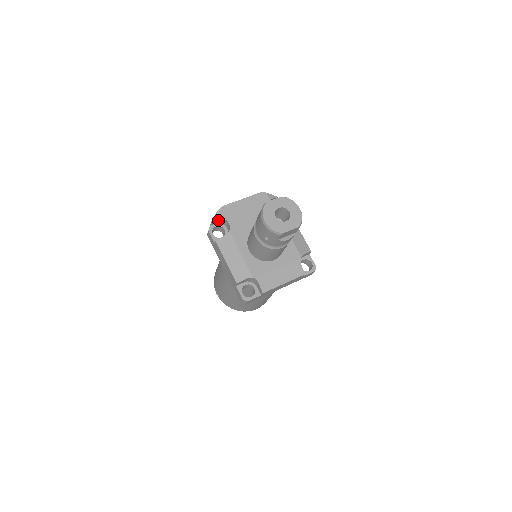
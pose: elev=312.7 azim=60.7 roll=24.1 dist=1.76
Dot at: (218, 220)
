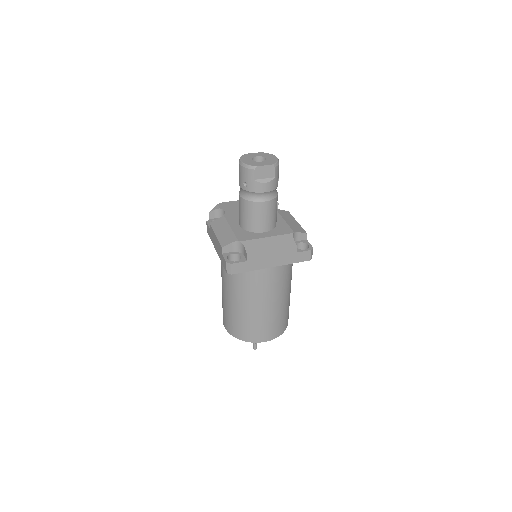
Dot at: (216, 213)
